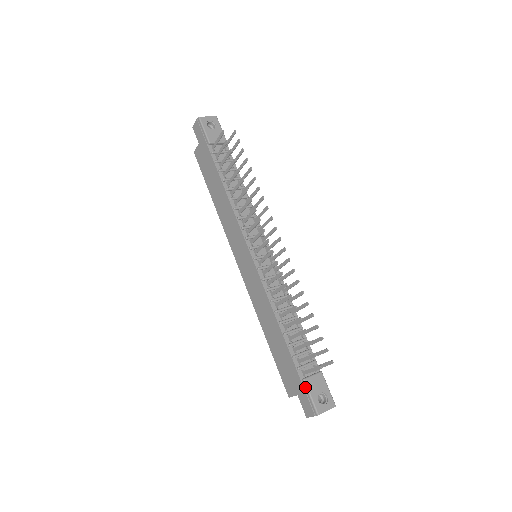
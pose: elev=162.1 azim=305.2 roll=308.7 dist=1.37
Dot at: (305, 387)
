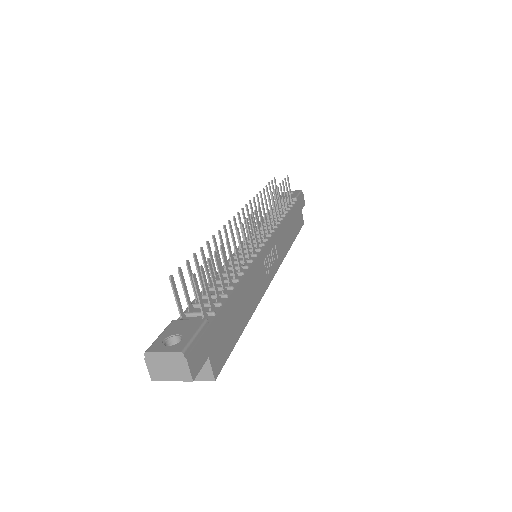
Dot at: (167, 329)
